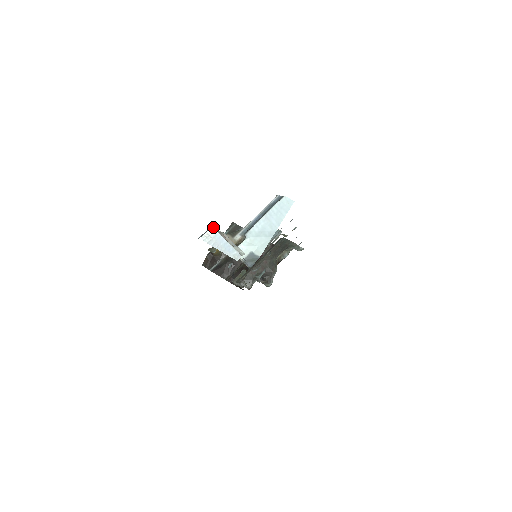
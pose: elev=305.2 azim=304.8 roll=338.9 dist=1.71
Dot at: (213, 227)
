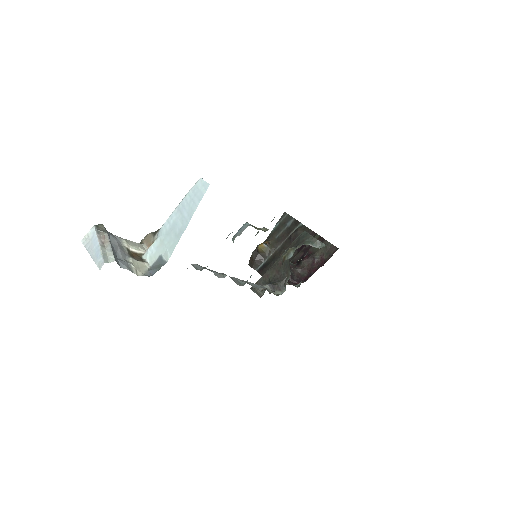
Dot at: (94, 226)
